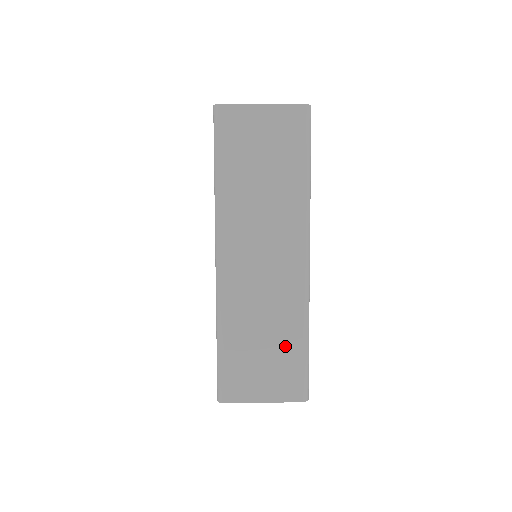
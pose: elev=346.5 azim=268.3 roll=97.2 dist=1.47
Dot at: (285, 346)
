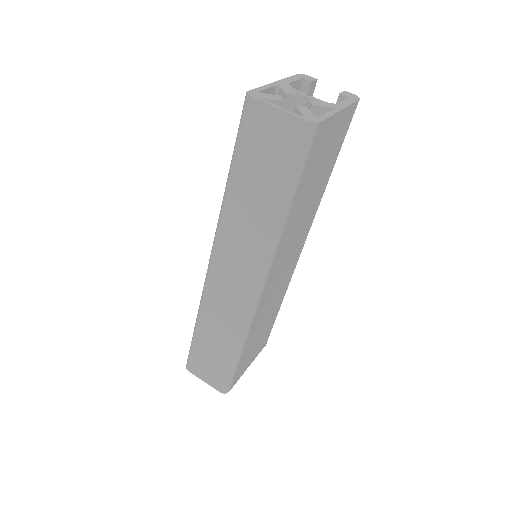
Dot at: (271, 320)
